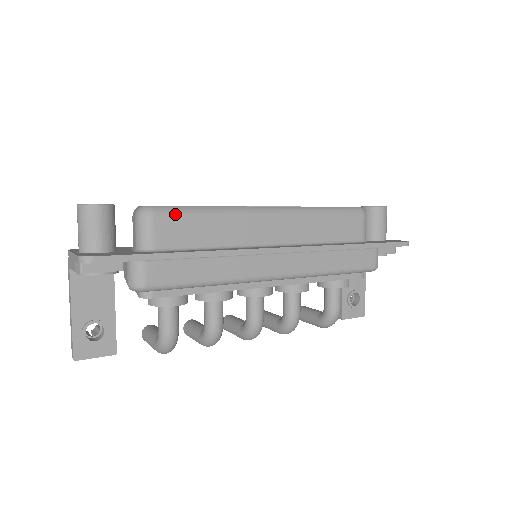
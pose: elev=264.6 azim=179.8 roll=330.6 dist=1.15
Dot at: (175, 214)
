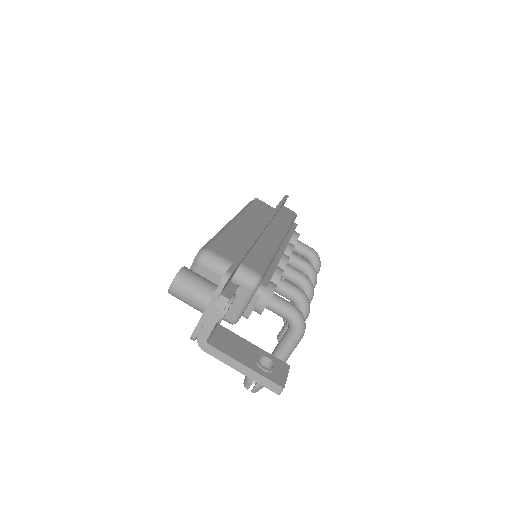
Dot at: (214, 243)
